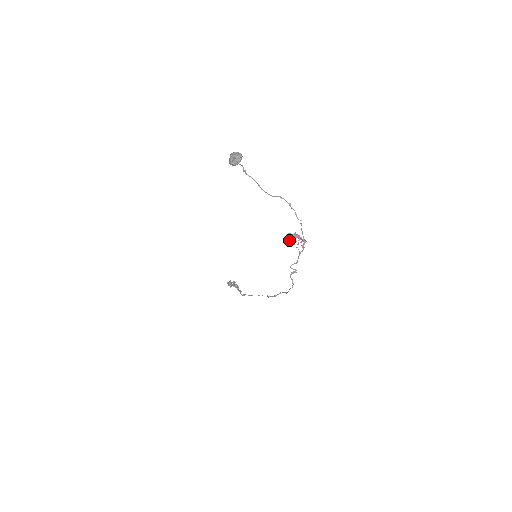
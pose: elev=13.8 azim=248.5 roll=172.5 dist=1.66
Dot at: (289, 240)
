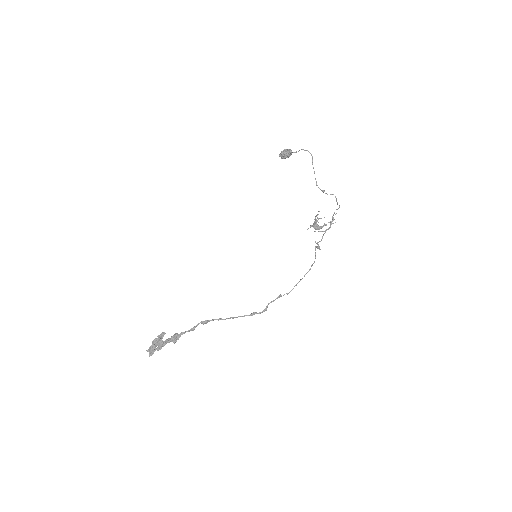
Dot at: (312, 226)
